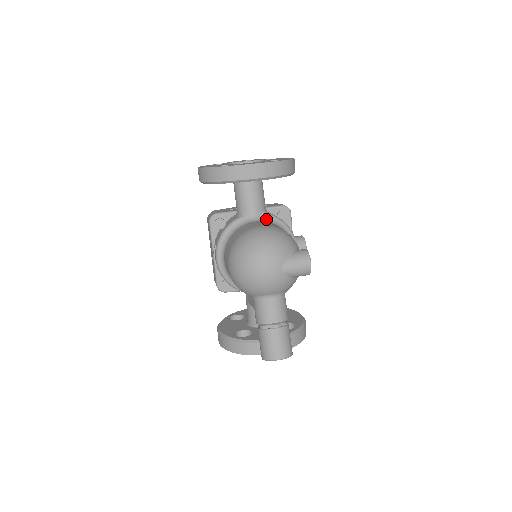
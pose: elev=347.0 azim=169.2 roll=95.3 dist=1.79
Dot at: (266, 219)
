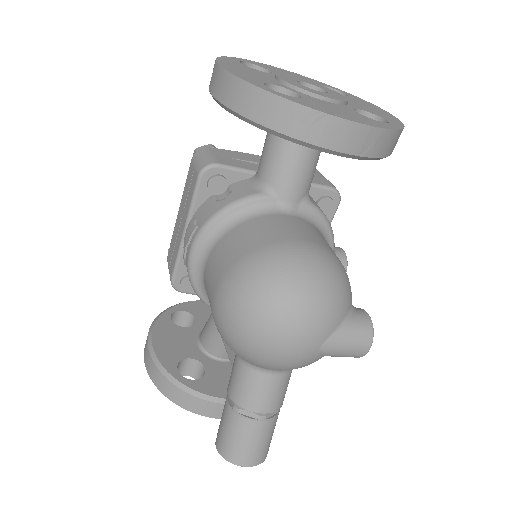
Dot at: (306, 213)
